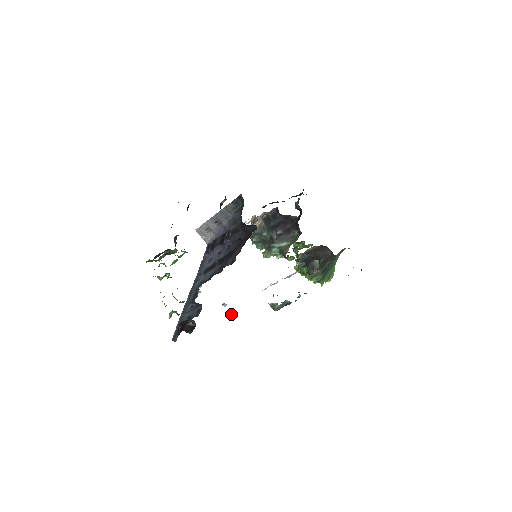
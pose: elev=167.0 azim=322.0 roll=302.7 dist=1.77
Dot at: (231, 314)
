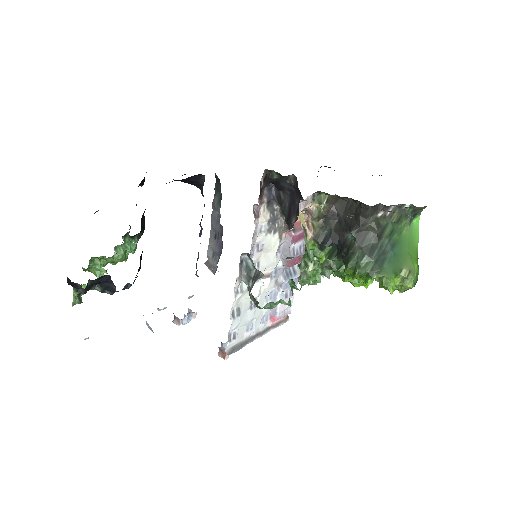
Dot at: (224, 353)
